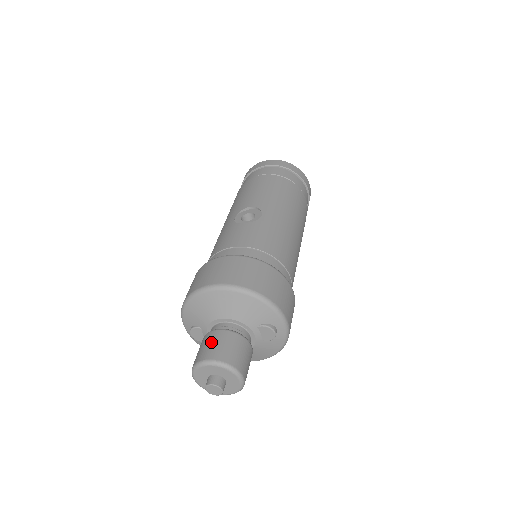
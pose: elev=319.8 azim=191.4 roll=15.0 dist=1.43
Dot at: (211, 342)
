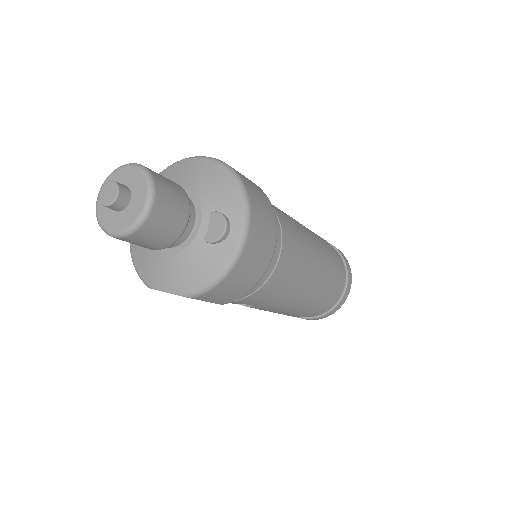
Dot at: occluded
